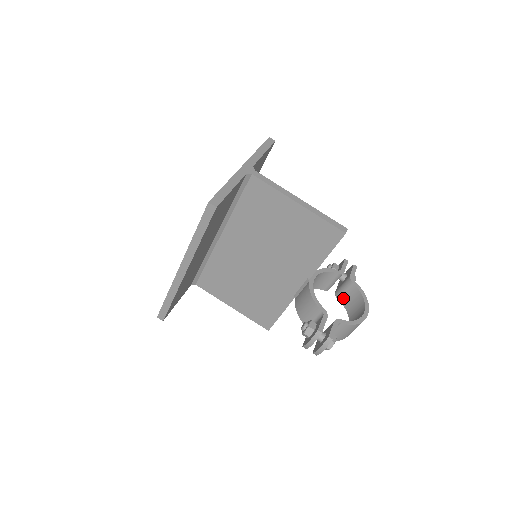
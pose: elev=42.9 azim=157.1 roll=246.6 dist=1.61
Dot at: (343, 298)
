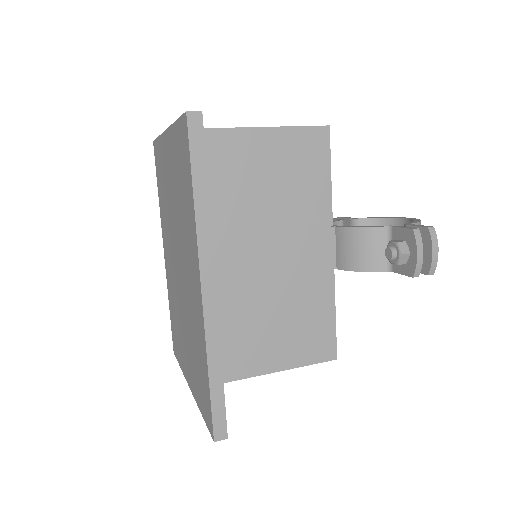
Dot at: occluded
